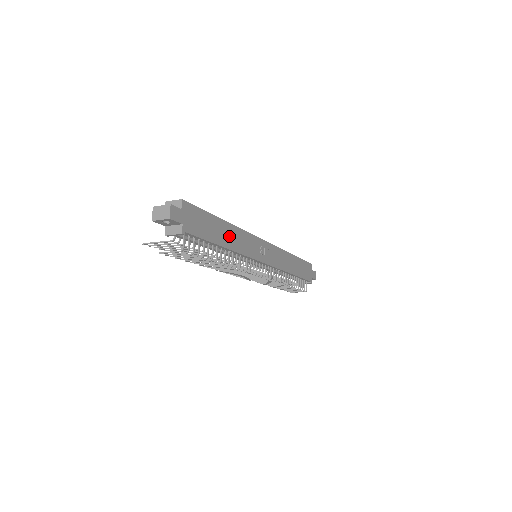
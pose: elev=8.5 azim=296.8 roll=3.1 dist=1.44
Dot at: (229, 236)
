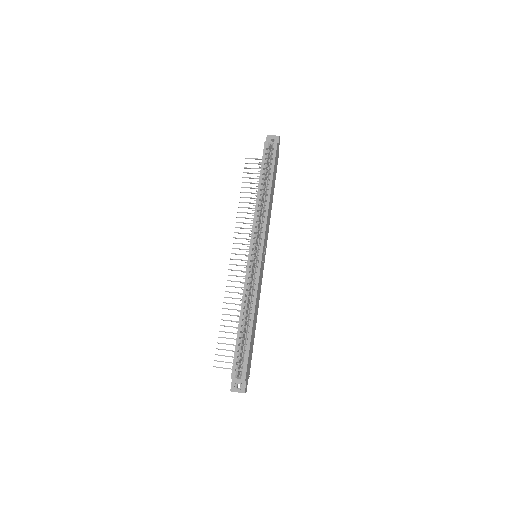
Dot at: (255, 317)
